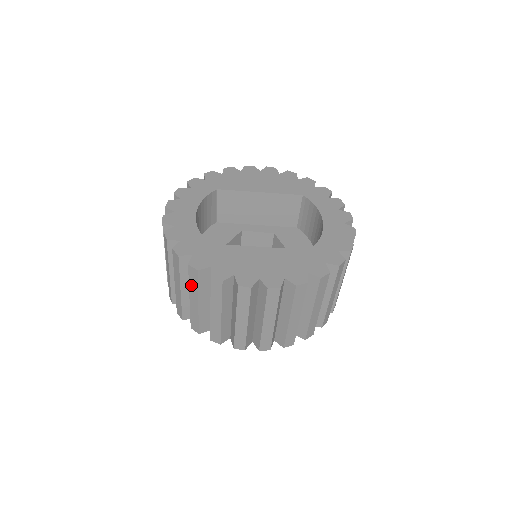
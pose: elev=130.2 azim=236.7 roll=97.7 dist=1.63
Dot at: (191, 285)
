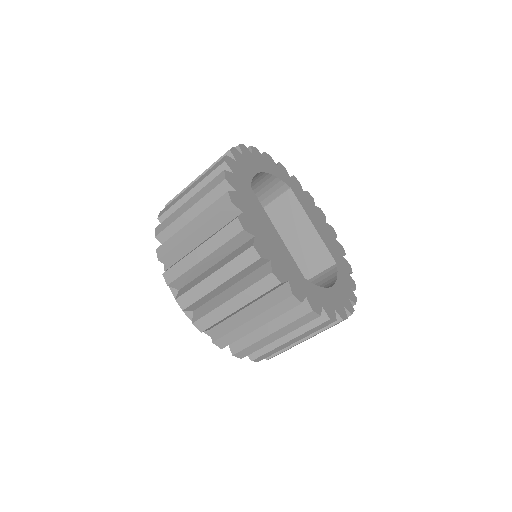
Dot at: (204, 189)
